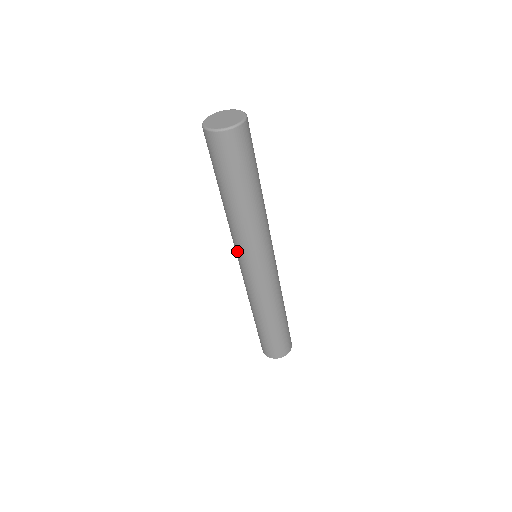
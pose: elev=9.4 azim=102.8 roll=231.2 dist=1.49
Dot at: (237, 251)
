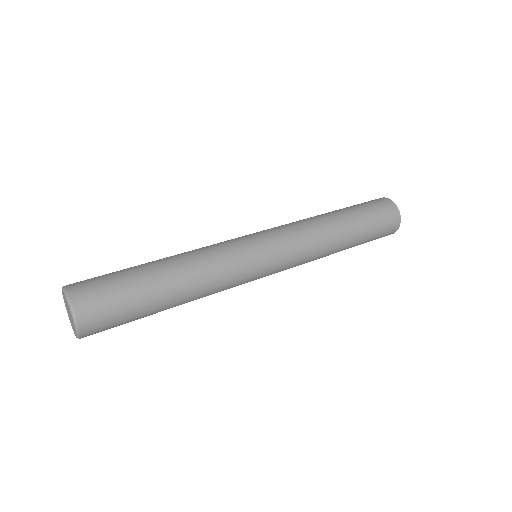
Dot at: occluded
